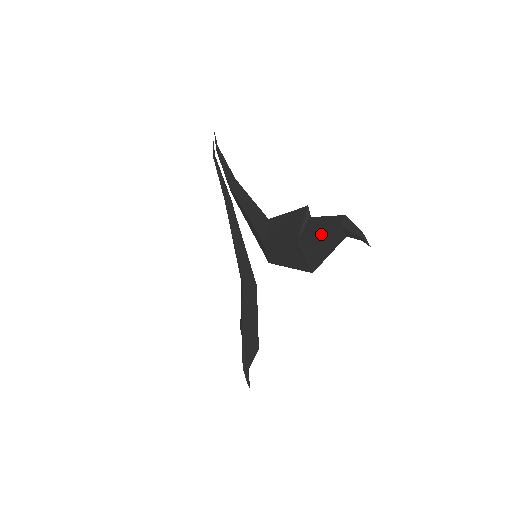
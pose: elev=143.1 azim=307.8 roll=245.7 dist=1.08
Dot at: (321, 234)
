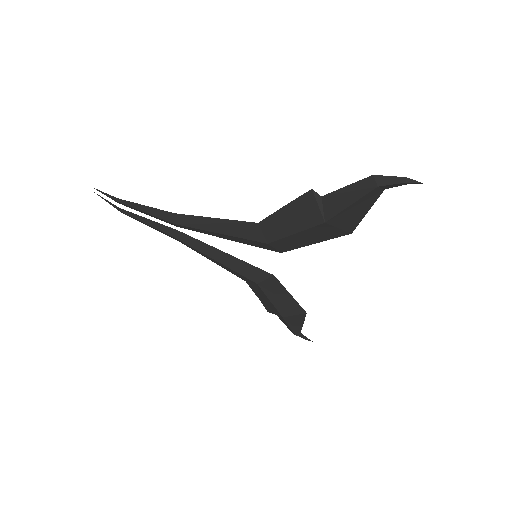
Dot at: (354, 204)
